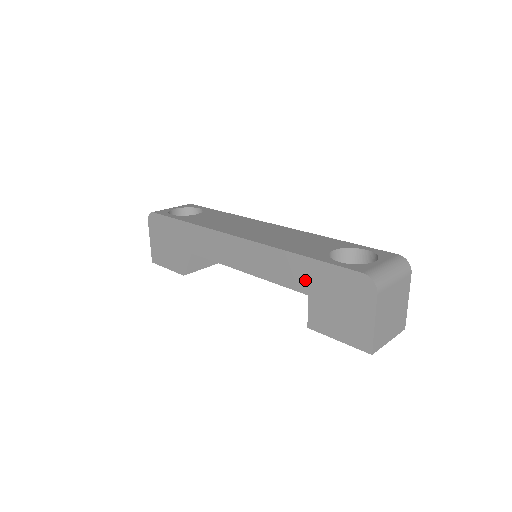
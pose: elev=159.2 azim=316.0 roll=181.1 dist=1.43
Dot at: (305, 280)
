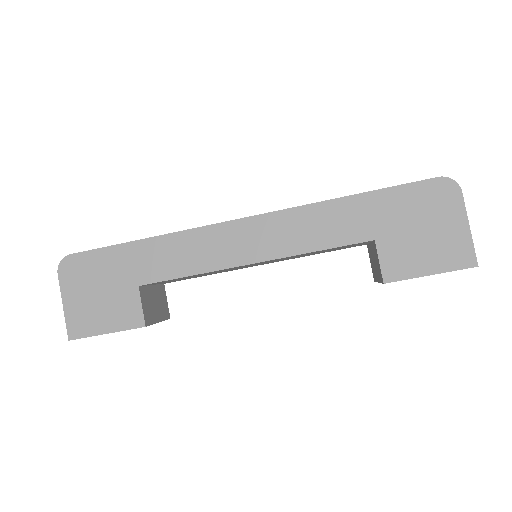
Dot at: (365, 223)
